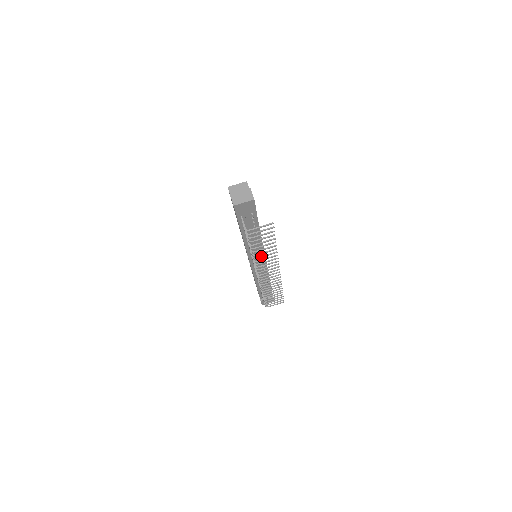
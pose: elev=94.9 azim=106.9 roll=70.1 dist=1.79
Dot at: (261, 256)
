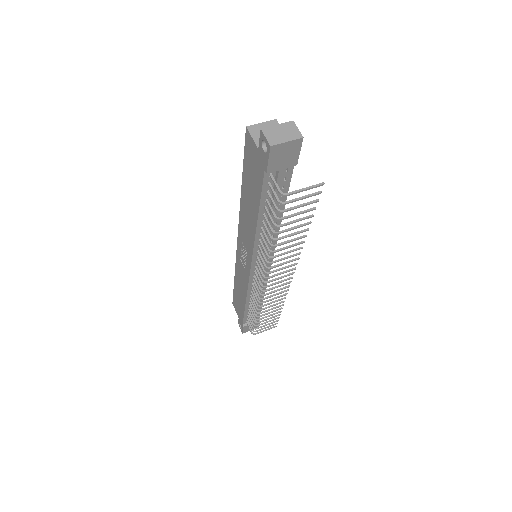
Dot at: (281, 248)
